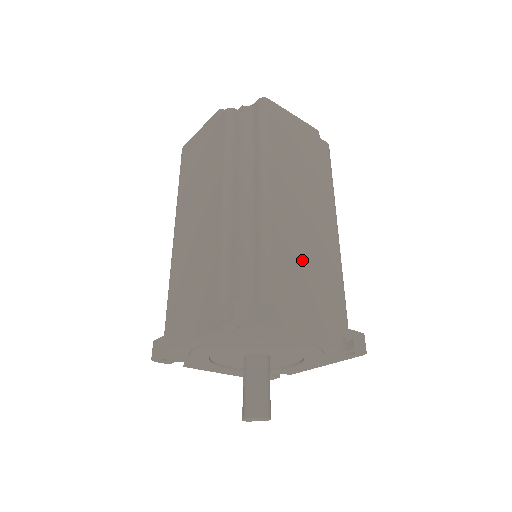
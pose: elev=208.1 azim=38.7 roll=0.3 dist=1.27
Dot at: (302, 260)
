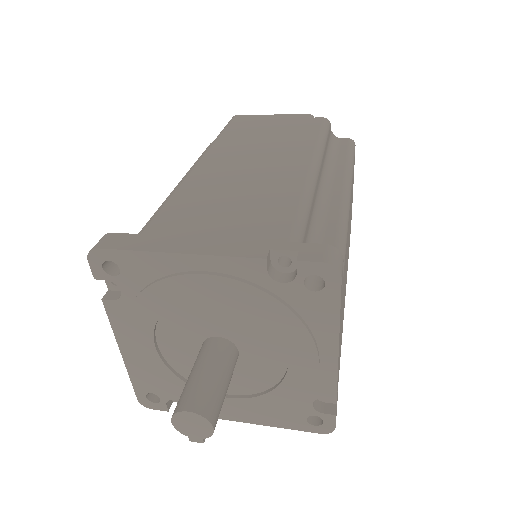
Dot at: (224, 196)
